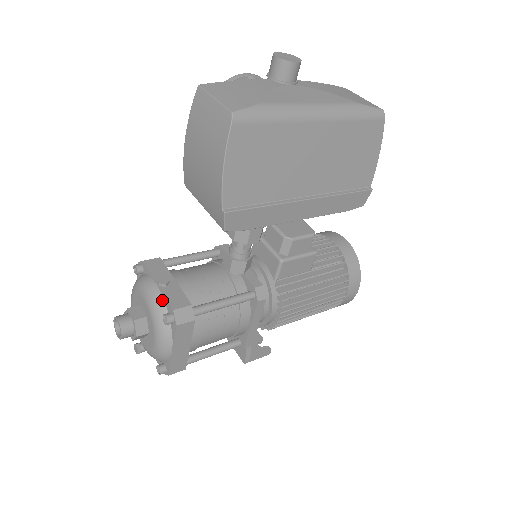
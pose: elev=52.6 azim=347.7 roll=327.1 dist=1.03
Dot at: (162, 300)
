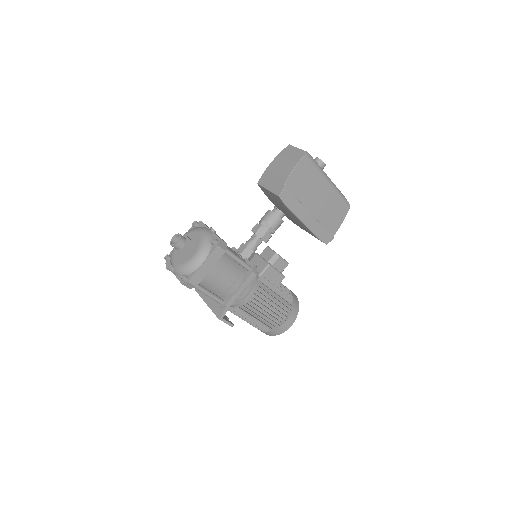
Dot at: (211, 235)
